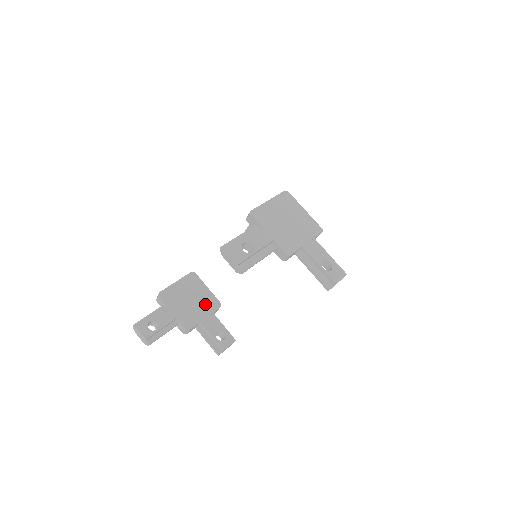
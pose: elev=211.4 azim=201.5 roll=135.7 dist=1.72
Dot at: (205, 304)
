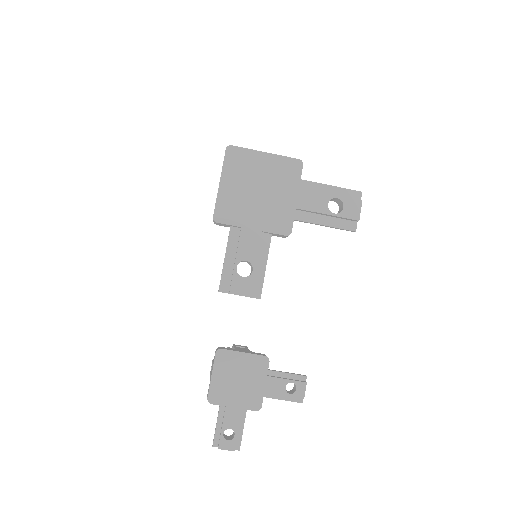
Dot at: (254, 371)
